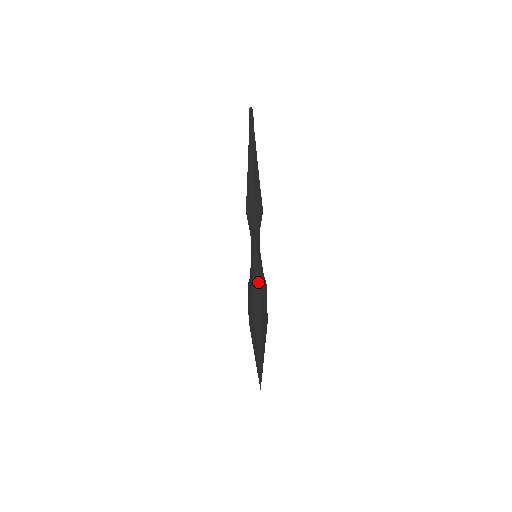
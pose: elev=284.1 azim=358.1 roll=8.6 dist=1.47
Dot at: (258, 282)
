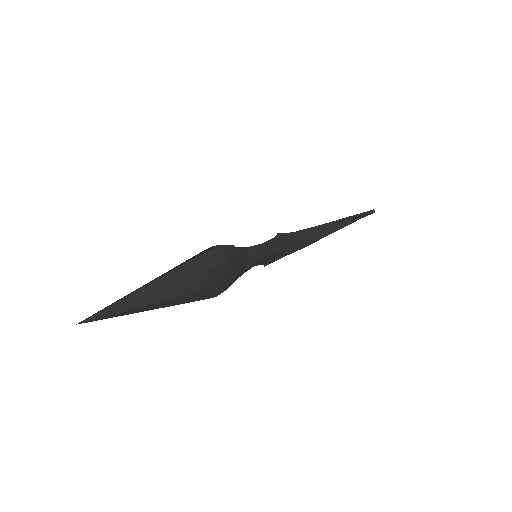
Dot at: occluded
